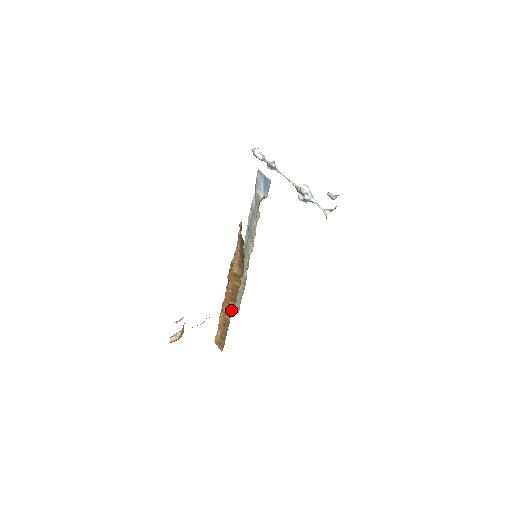
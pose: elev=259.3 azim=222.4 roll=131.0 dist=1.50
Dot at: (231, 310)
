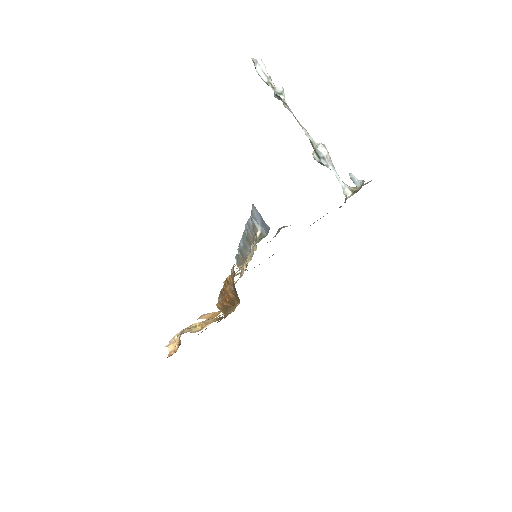
Dot at: occluded
